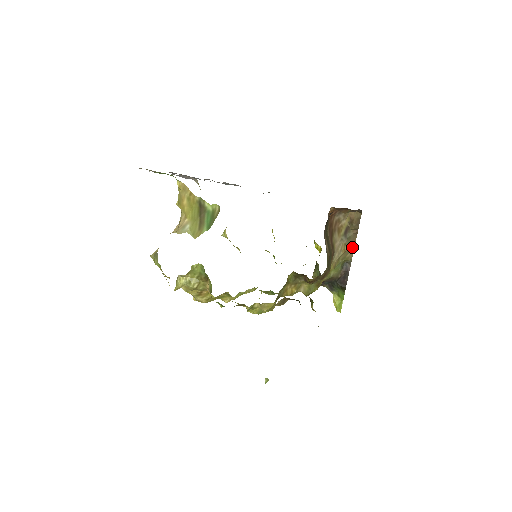
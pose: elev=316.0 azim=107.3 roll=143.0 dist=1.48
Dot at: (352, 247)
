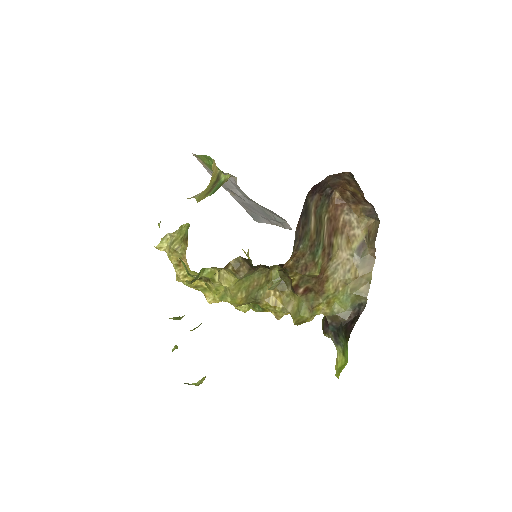
Dot at: (368, 277)
